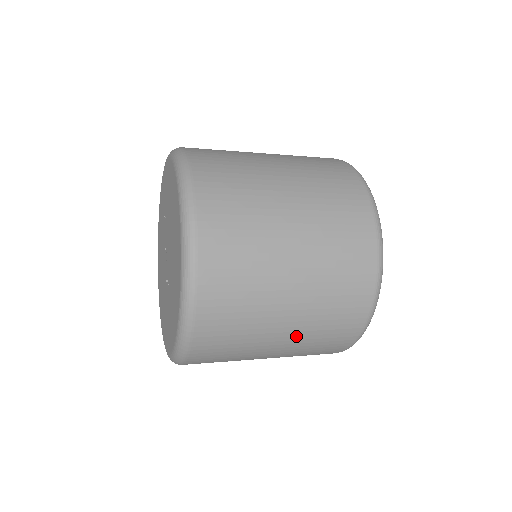
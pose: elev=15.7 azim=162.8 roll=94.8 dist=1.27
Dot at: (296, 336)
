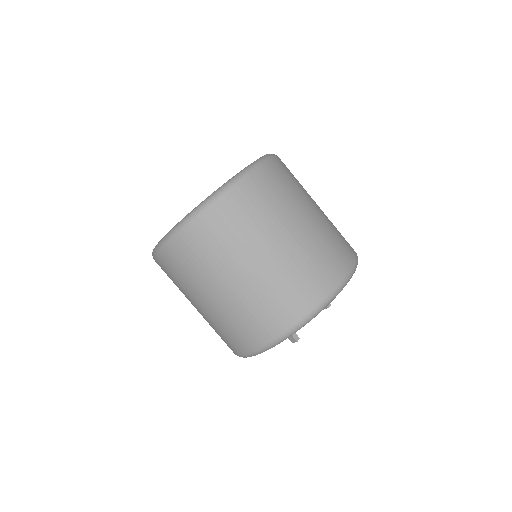
Dot at: (236, 295)
